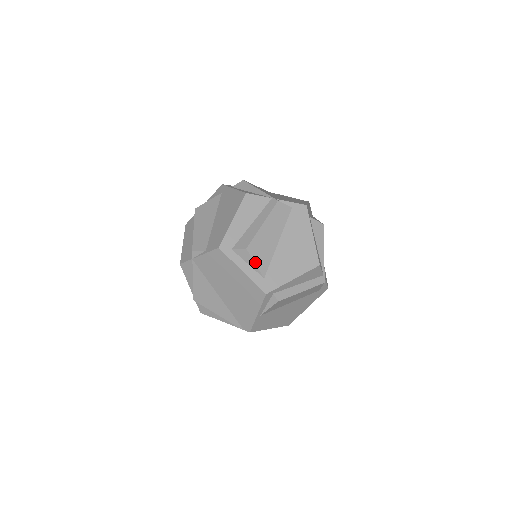
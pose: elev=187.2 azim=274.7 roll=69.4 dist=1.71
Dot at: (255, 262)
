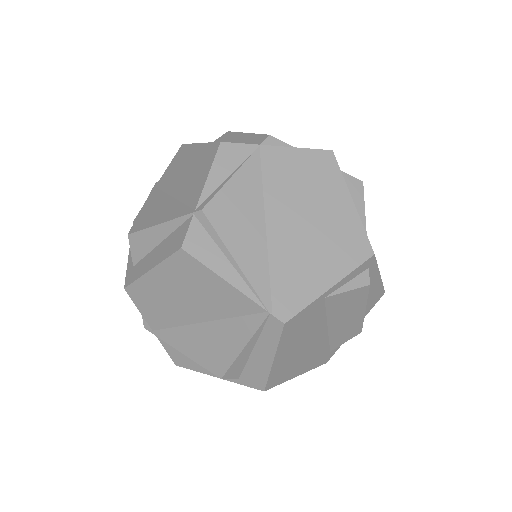
Dot at: (364, 207)
